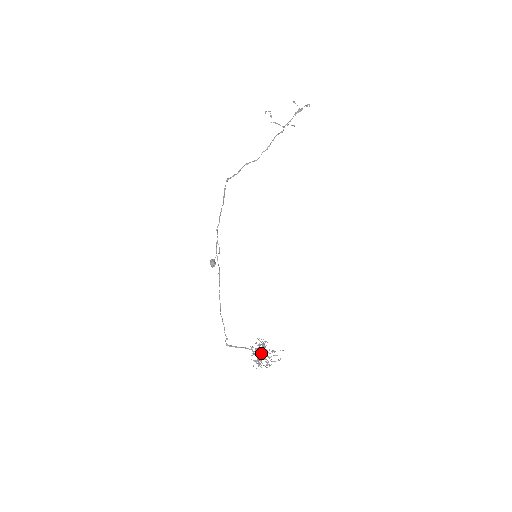
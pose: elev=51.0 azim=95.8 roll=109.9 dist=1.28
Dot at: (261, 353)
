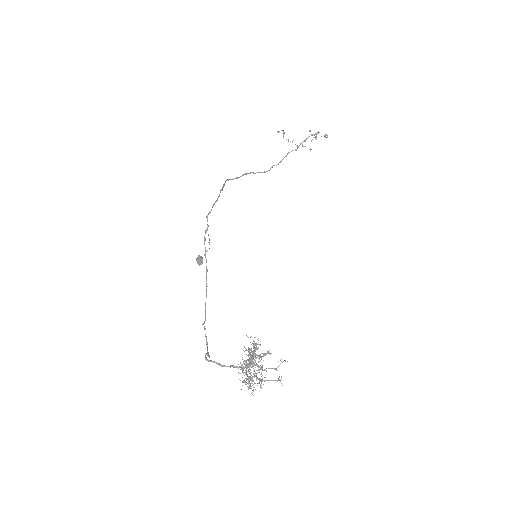
Dot at: (251, 358)
